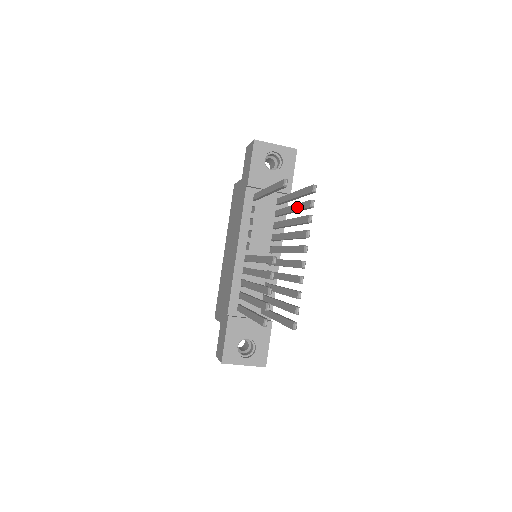
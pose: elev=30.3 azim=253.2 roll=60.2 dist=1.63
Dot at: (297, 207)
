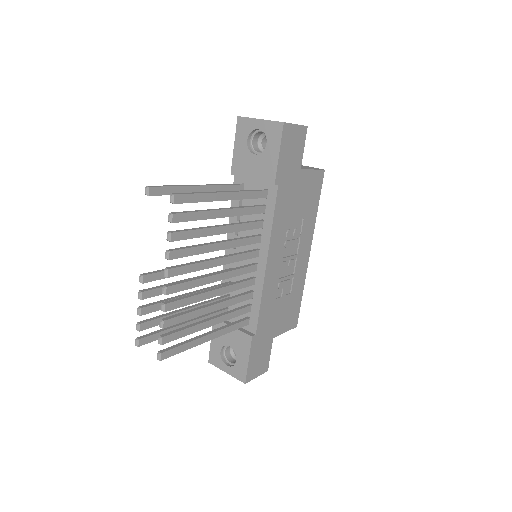
Dot at: (203, 214)
